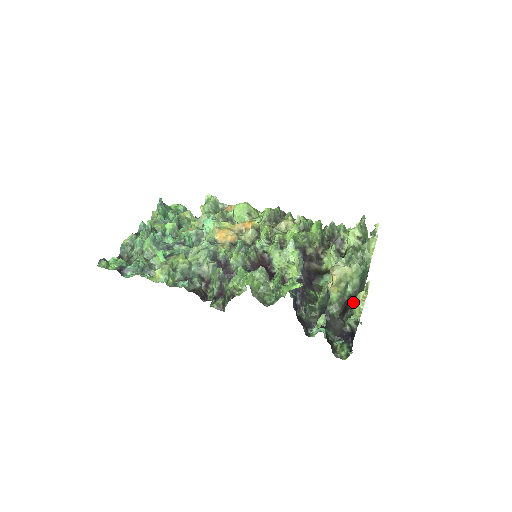
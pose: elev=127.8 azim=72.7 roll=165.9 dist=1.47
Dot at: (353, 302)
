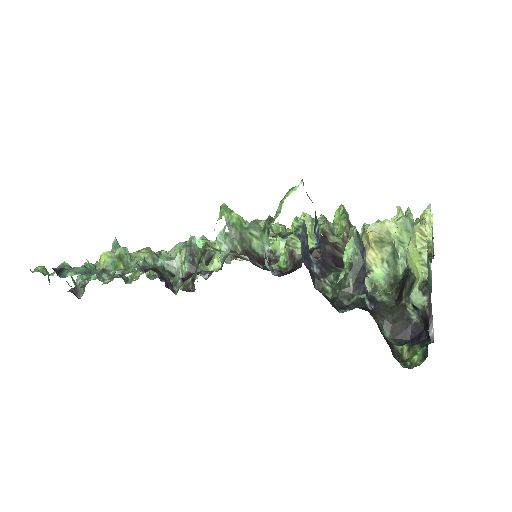
Dot at: (407, 251)
